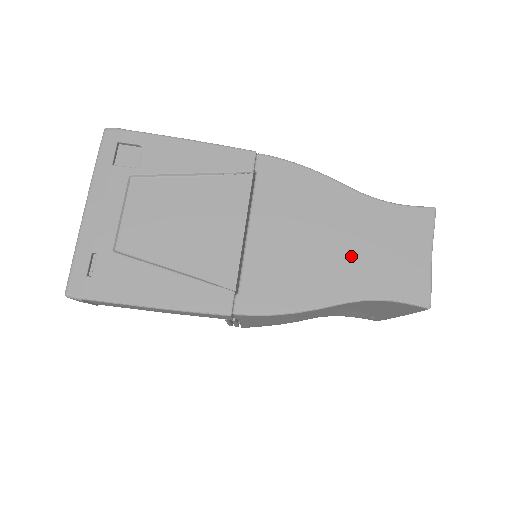
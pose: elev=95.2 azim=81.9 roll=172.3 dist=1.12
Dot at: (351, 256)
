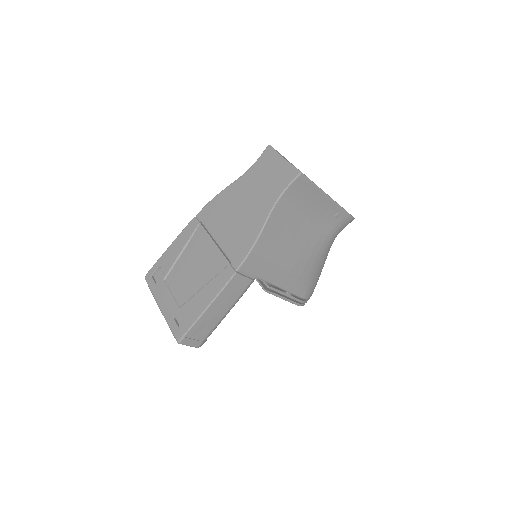
Dot at: (256, 198)
